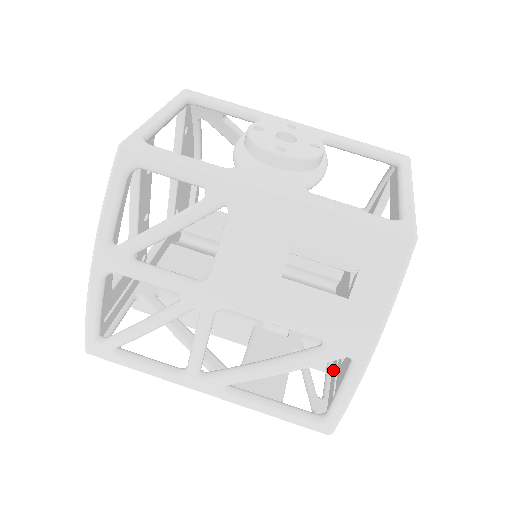
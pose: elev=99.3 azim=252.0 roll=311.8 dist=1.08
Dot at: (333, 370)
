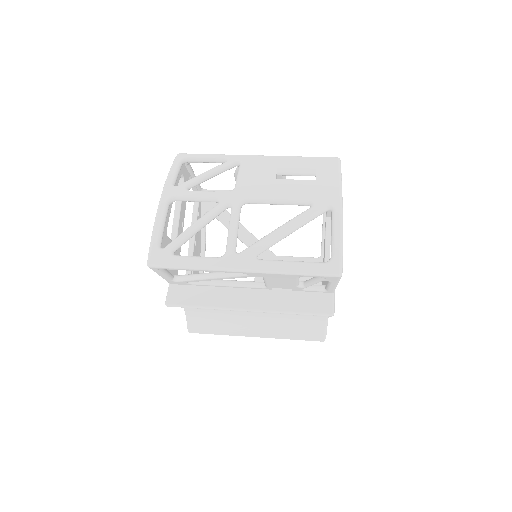
Dot at: occluded
